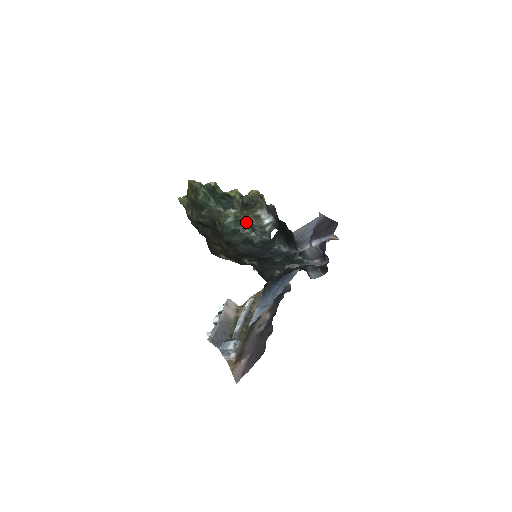
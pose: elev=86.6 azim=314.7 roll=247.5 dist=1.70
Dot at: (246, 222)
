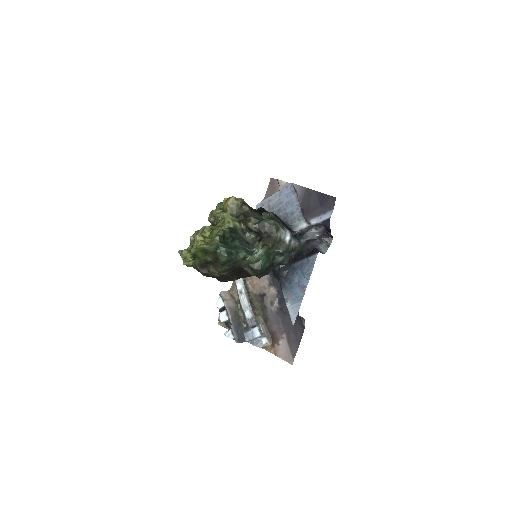
Dot at: (273, 252)
